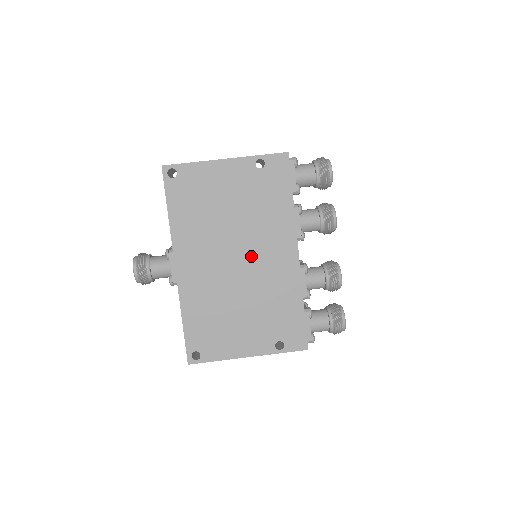
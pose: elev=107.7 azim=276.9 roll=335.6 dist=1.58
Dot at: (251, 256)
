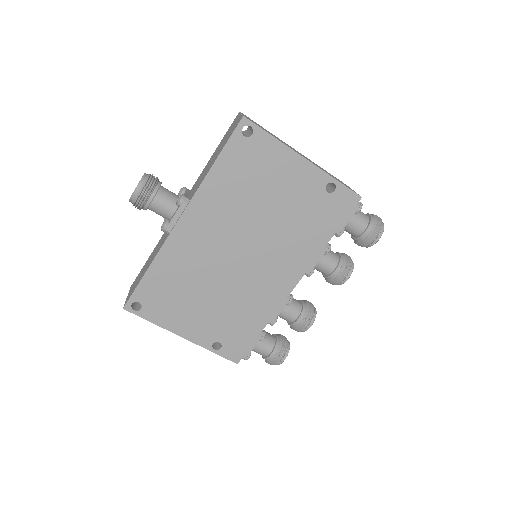
Dot at: (255, 259)
